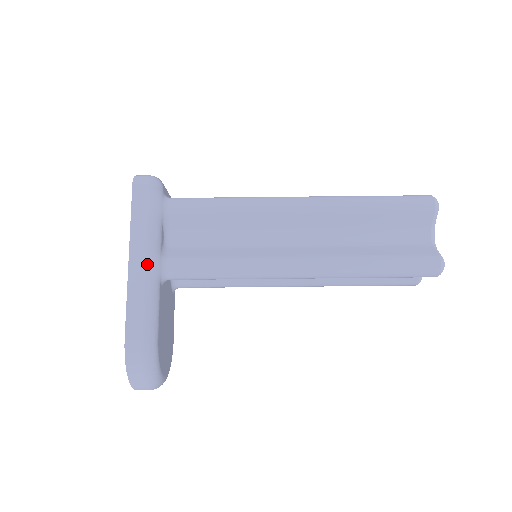
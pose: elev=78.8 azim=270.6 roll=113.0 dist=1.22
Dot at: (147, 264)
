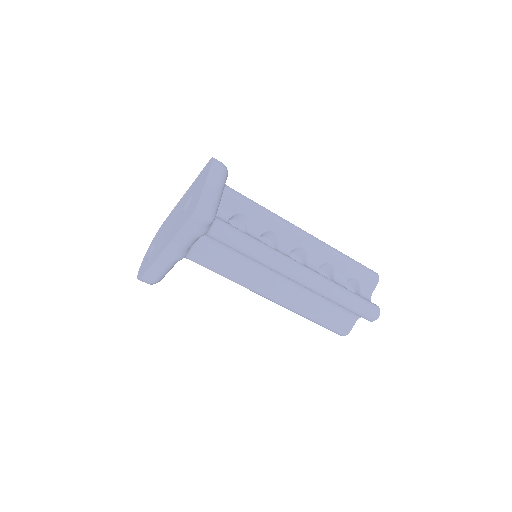
Dot at: (175, 258)
